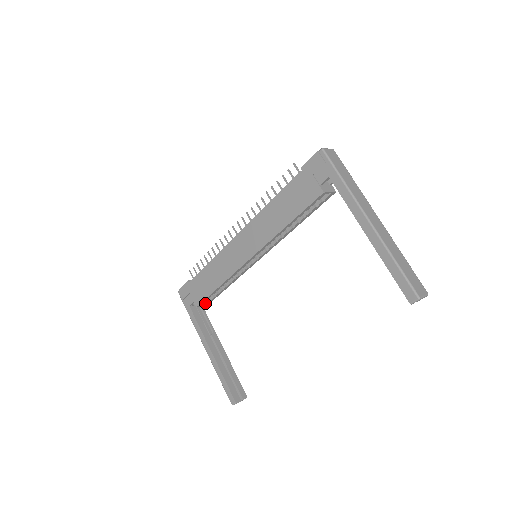
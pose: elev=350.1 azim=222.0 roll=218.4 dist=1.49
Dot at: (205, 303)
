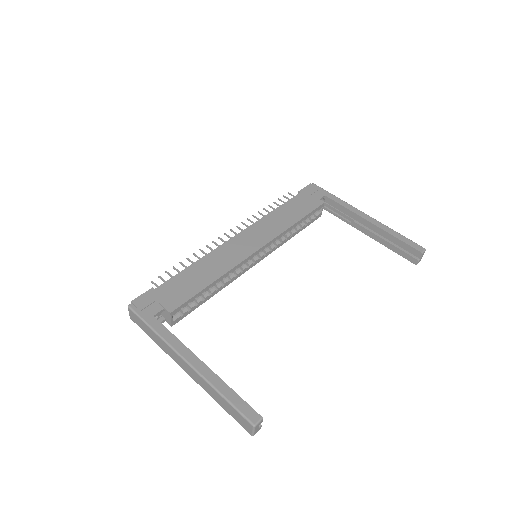
Dot at: (172, 319)
